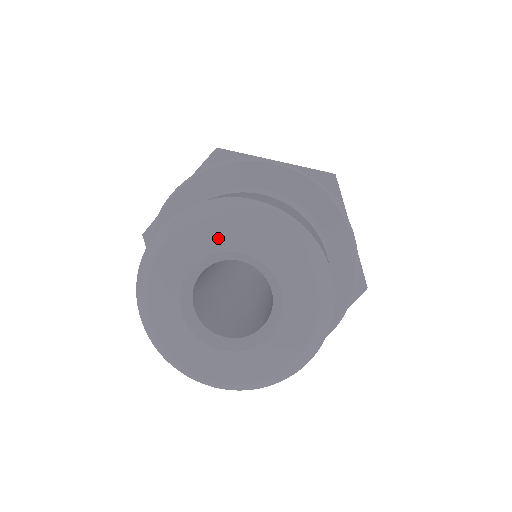
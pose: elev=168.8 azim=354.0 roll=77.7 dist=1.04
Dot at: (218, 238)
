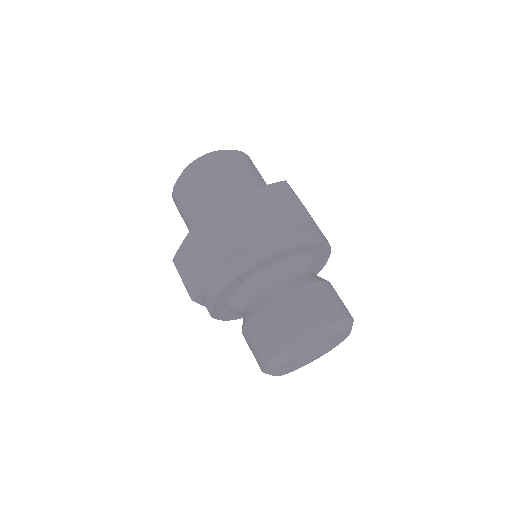
Dot at: (337, 336)
